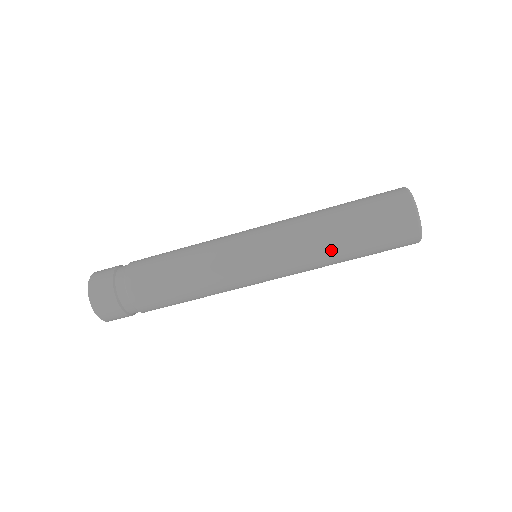
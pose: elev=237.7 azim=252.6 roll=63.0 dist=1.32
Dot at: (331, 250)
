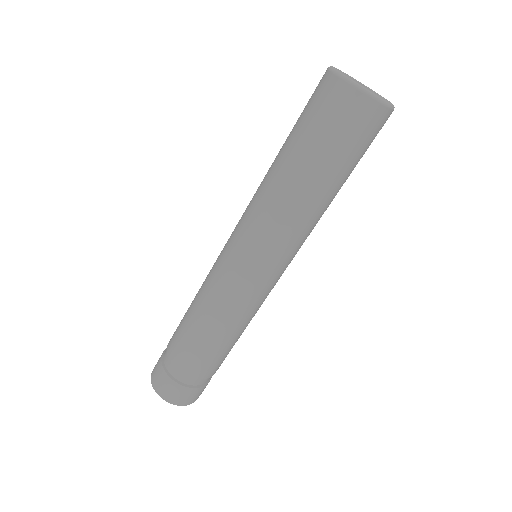
Dot at: (318, 204)
